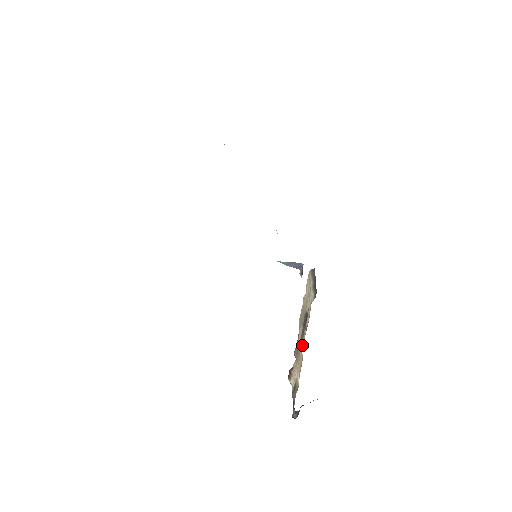
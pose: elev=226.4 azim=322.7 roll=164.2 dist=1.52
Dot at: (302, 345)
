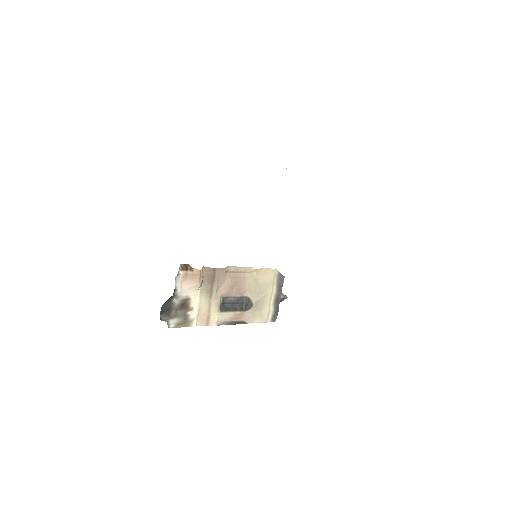
Dot at: (224, 311)
